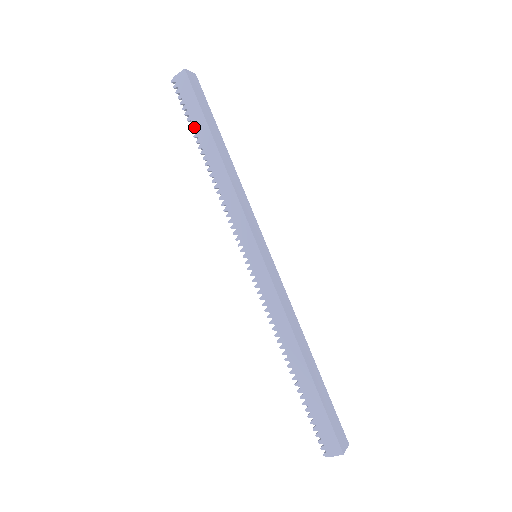
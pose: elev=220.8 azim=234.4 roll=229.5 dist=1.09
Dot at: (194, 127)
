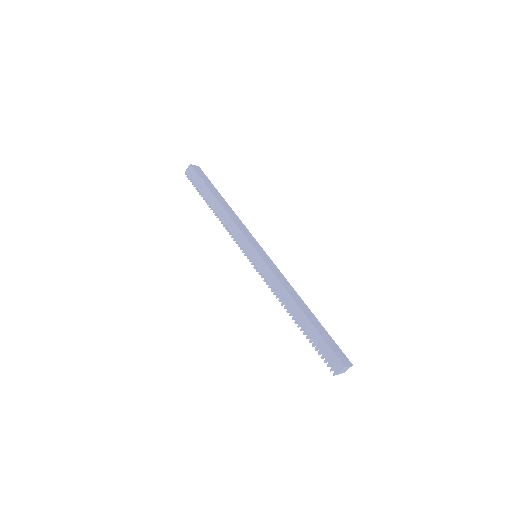
Dot at: (202, 193)
